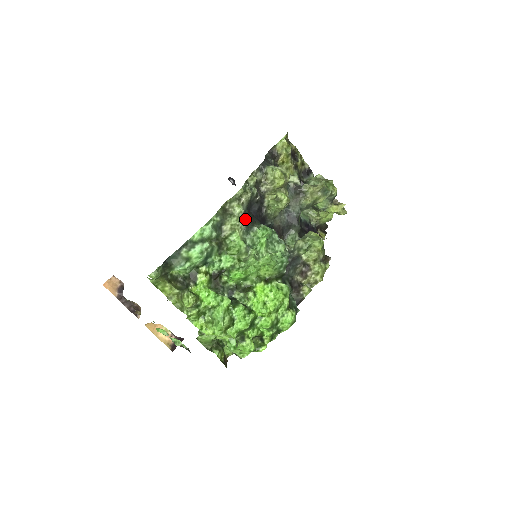
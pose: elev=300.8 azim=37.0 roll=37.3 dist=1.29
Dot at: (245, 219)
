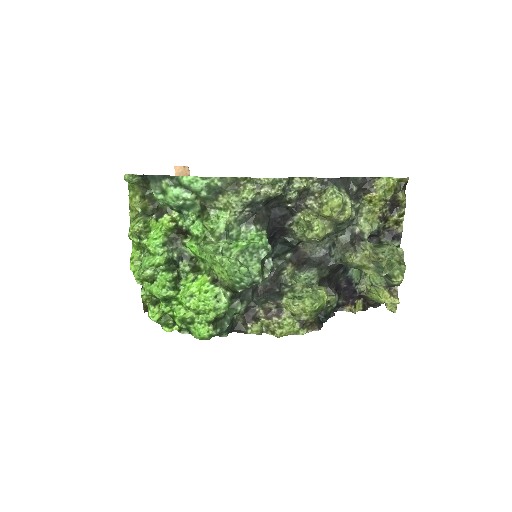
Dot at: (251, 210)
